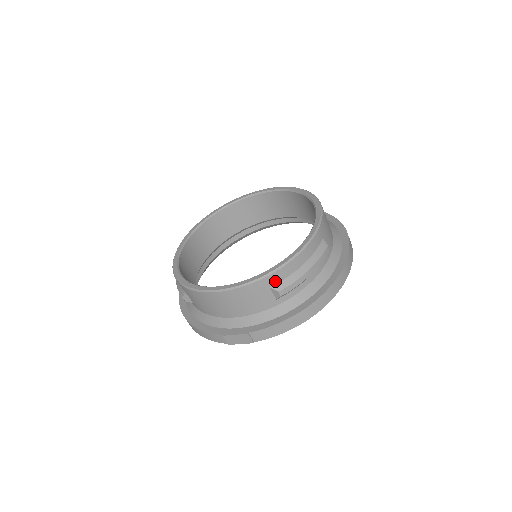
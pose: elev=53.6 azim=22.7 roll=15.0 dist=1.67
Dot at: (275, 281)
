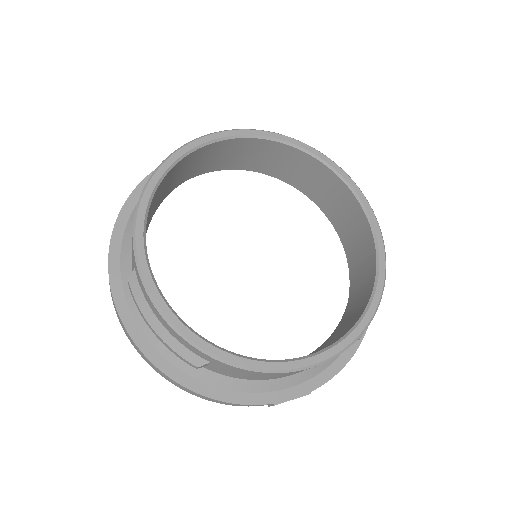
Dot at: occluded
